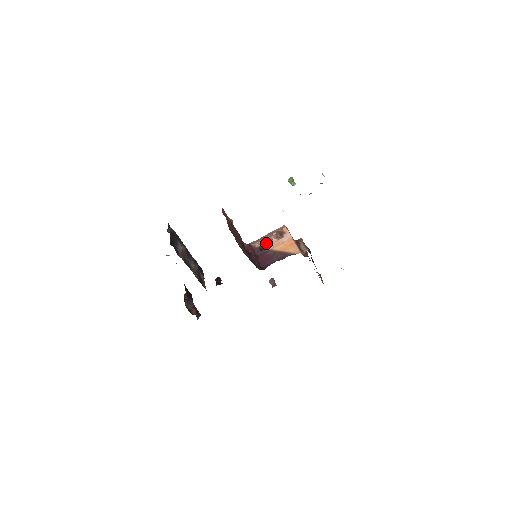
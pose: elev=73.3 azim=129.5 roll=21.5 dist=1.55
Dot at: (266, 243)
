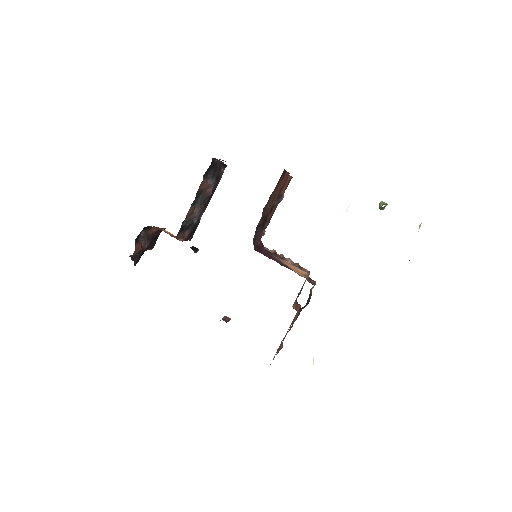
Dot at: (279, 256)
